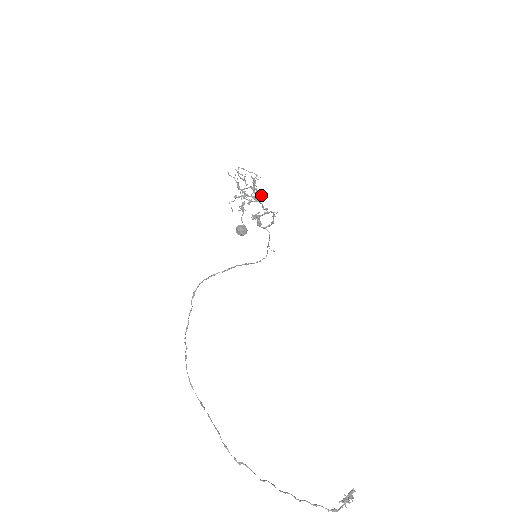
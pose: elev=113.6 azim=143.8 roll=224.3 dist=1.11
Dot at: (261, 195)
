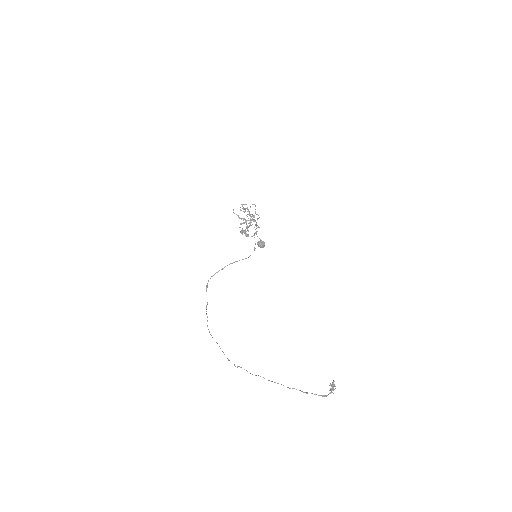
Dot at: (254, 217)
